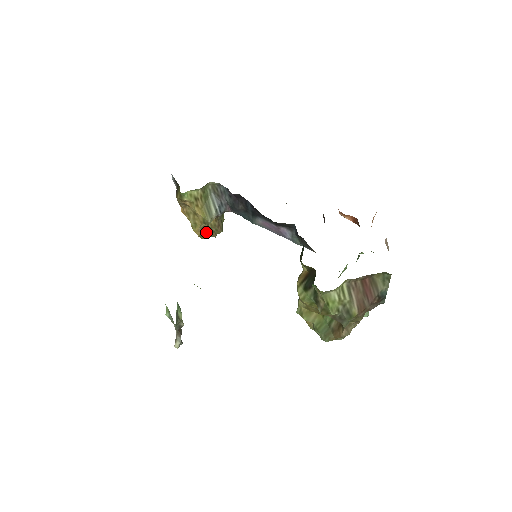
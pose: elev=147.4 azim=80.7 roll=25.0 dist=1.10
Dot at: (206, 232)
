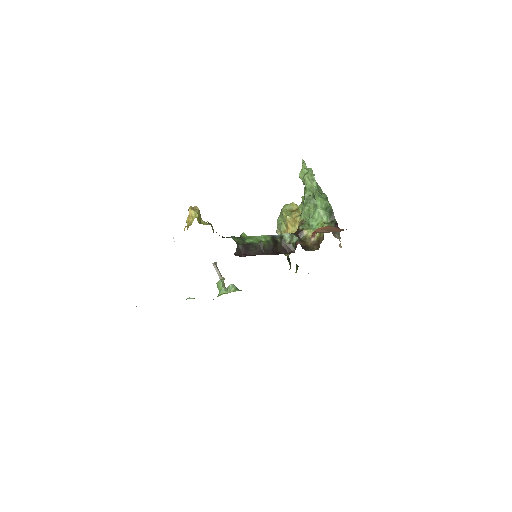
Dot at: occluded
